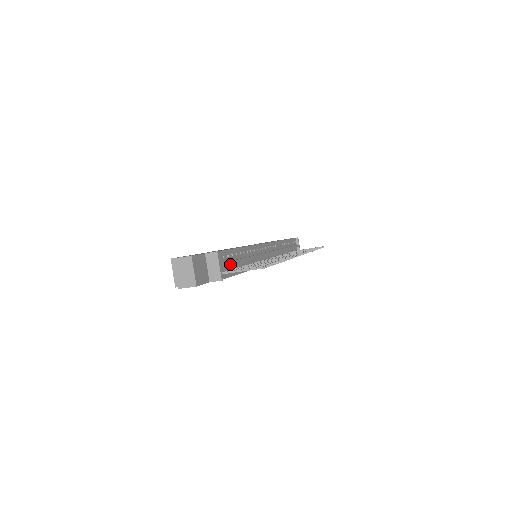
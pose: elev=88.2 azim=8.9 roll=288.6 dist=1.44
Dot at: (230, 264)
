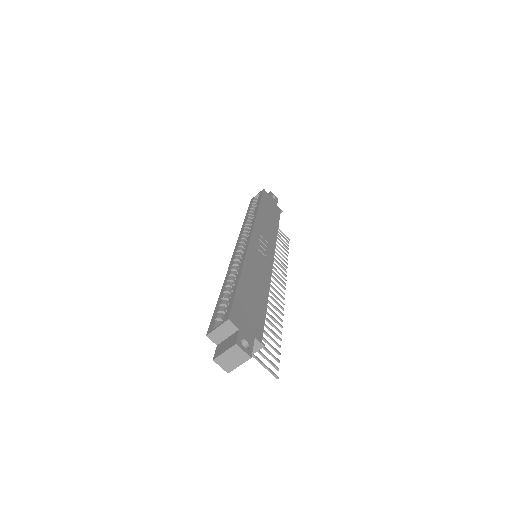
Dot at: occluded
